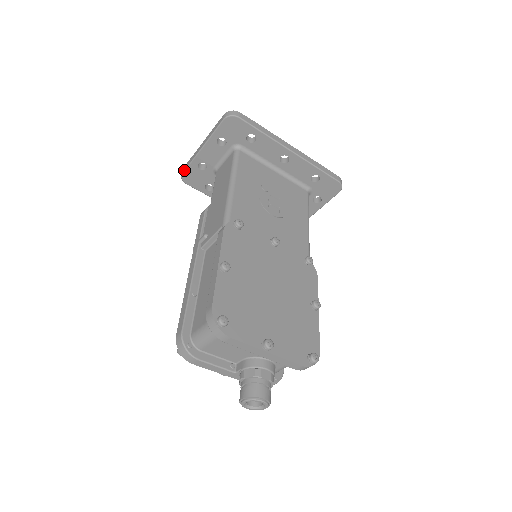
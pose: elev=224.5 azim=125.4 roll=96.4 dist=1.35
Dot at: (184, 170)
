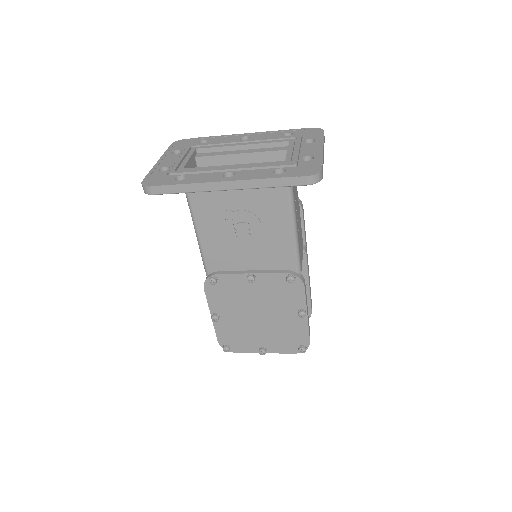
Dot at: occluded
